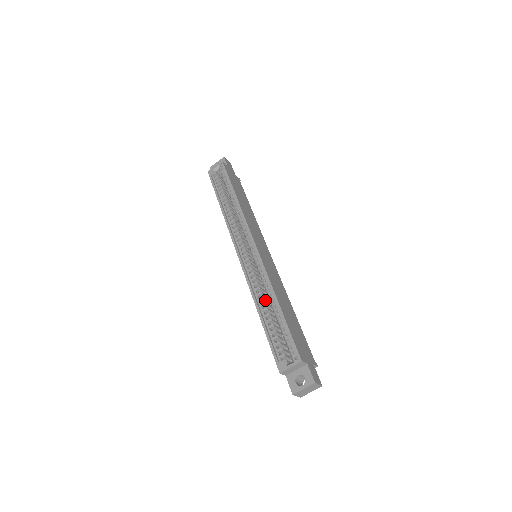
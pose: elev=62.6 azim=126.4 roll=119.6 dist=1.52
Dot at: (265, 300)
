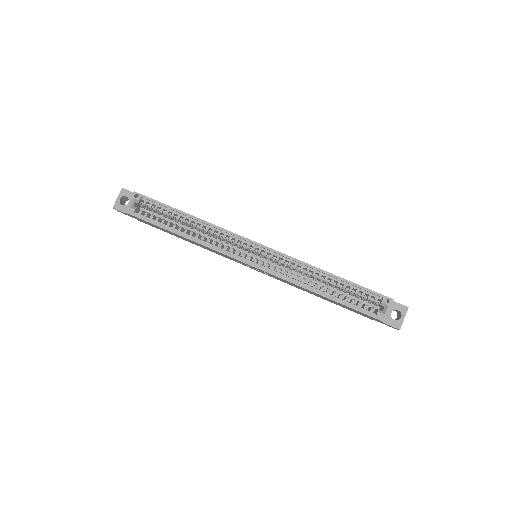
Dot at: (311, 282)
